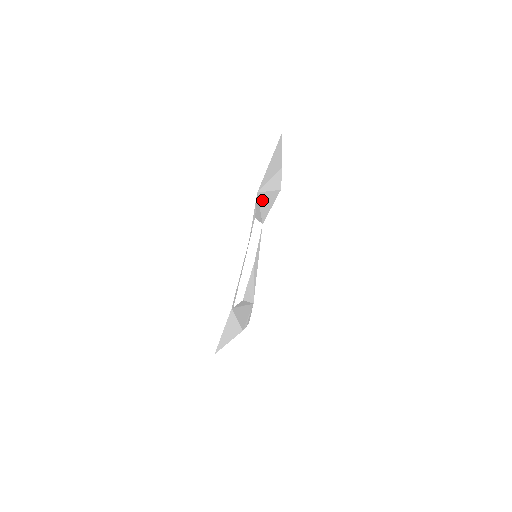
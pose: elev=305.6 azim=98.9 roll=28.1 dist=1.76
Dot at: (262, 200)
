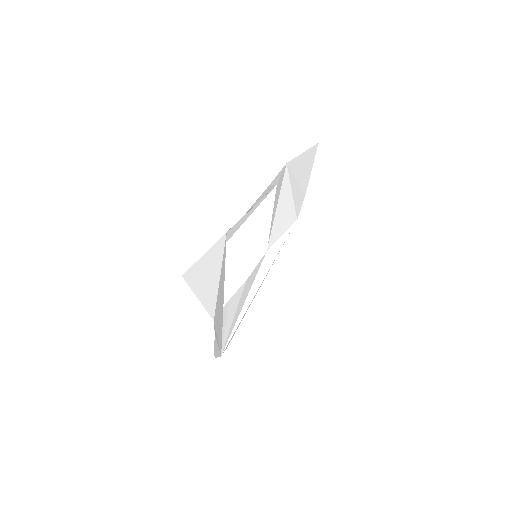
Dot at: (283, 194)
